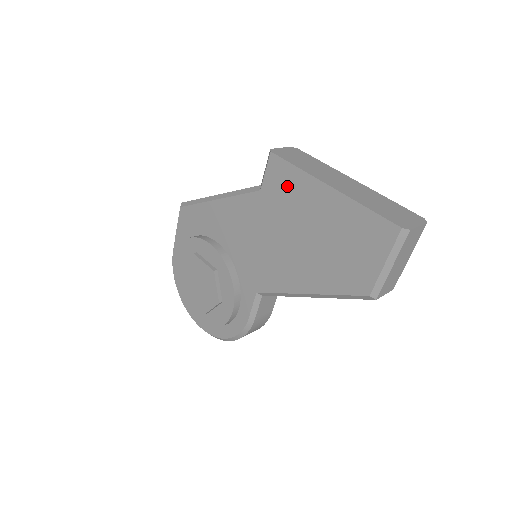
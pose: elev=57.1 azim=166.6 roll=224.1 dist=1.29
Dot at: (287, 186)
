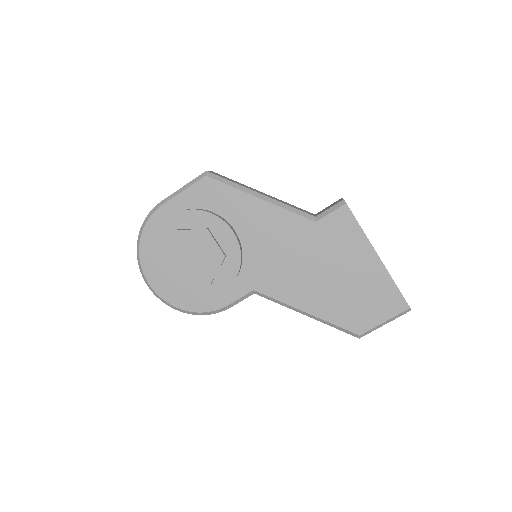
Dot at: (344, 235)
